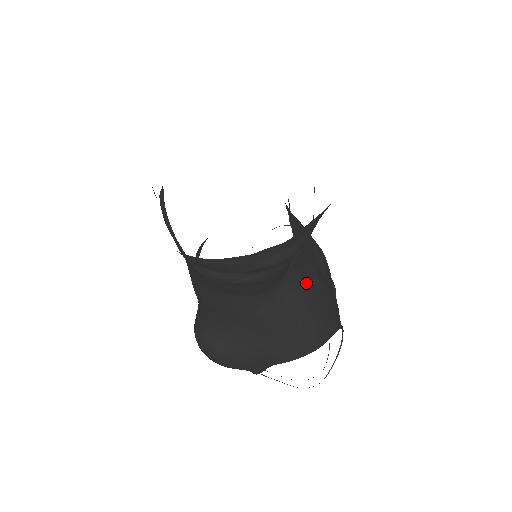
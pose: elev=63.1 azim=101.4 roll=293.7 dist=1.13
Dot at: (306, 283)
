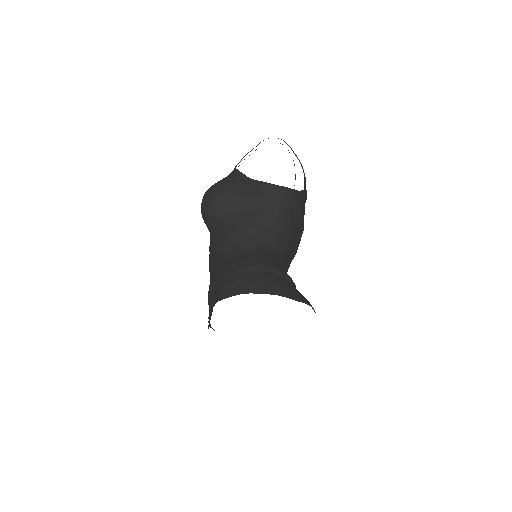
Dot at: occluded
